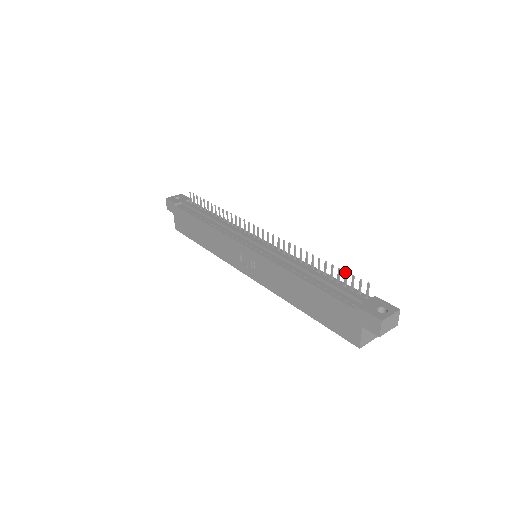
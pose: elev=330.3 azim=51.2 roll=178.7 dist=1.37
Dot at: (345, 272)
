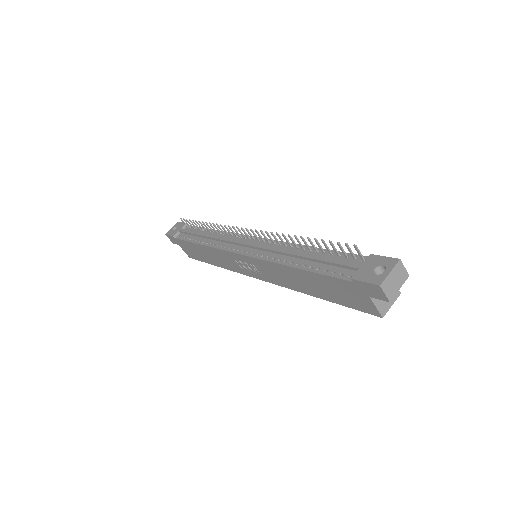
Dot at: (329, 242)
